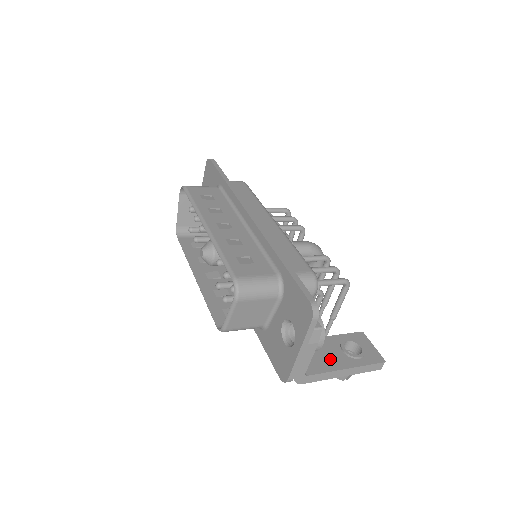
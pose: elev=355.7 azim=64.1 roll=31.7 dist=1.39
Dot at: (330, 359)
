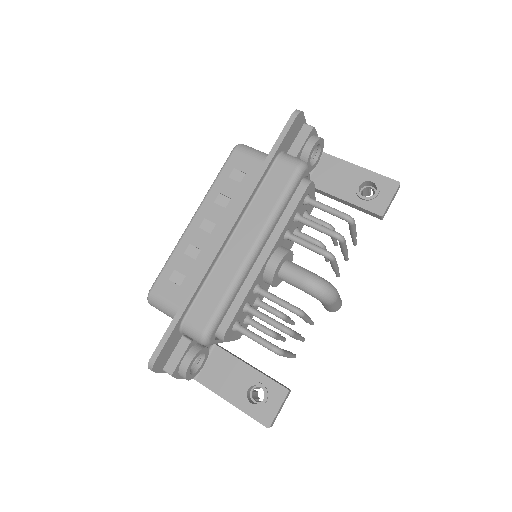
Dot at: (227, 385)
